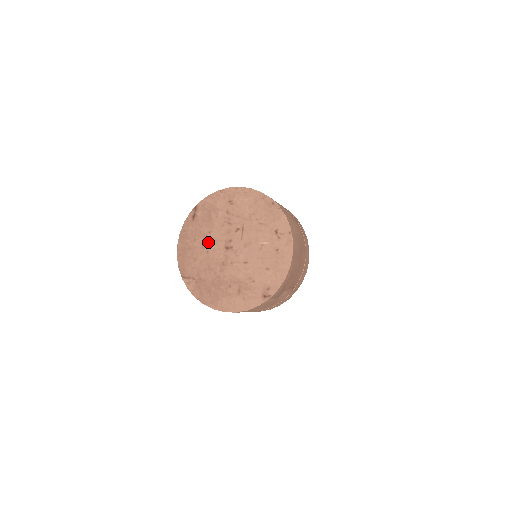
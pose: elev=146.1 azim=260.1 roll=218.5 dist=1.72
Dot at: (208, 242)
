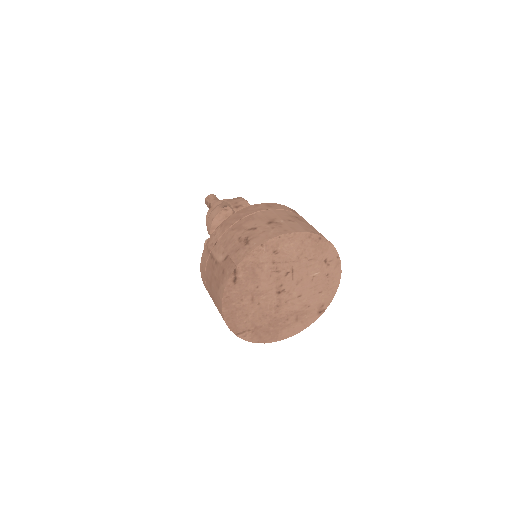
Dot at: (258, 296)
